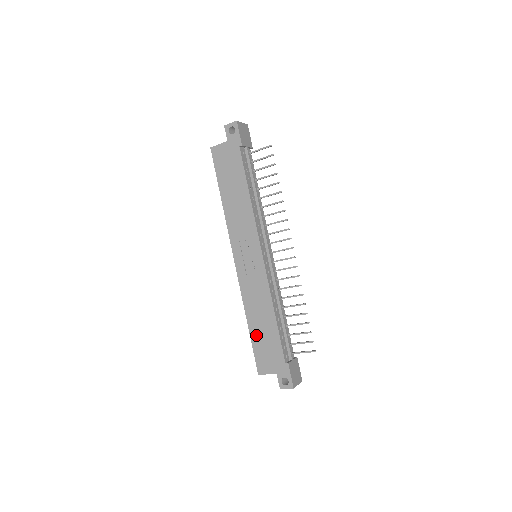
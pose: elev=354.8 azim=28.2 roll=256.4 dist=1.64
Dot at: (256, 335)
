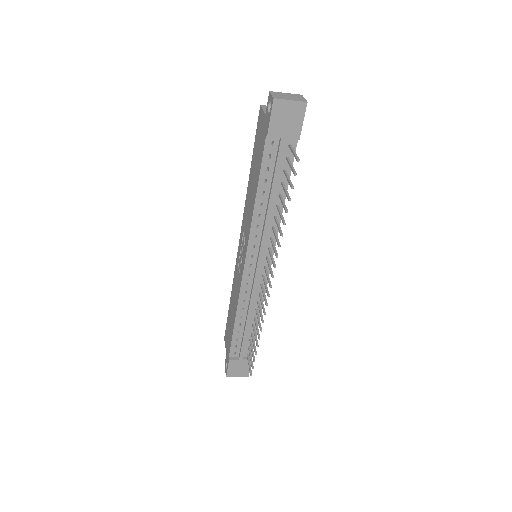
Dot at: (229, 314)
